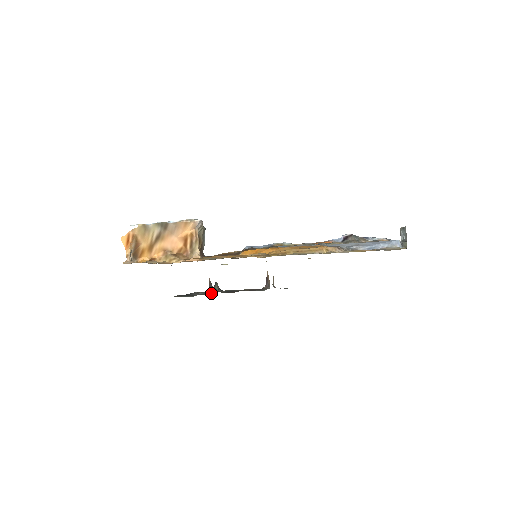
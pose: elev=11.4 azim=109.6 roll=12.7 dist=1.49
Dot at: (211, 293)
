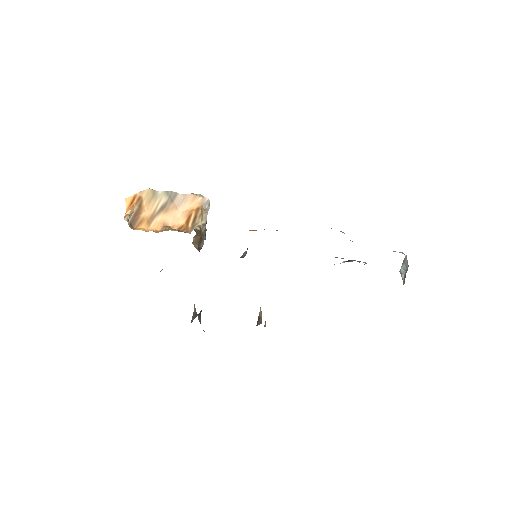
Dot at: occluded
